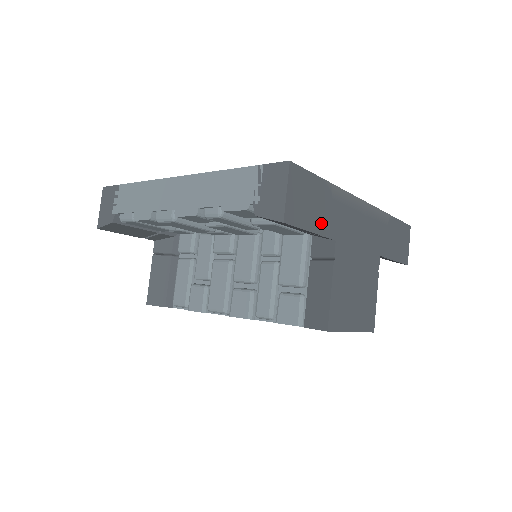
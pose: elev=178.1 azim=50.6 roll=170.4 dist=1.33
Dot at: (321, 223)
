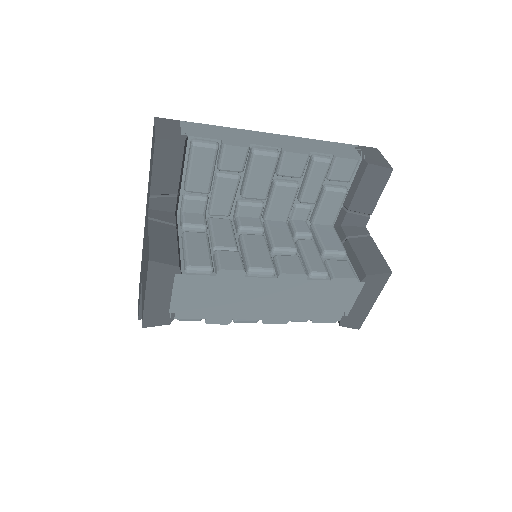
Dot at: occluded
